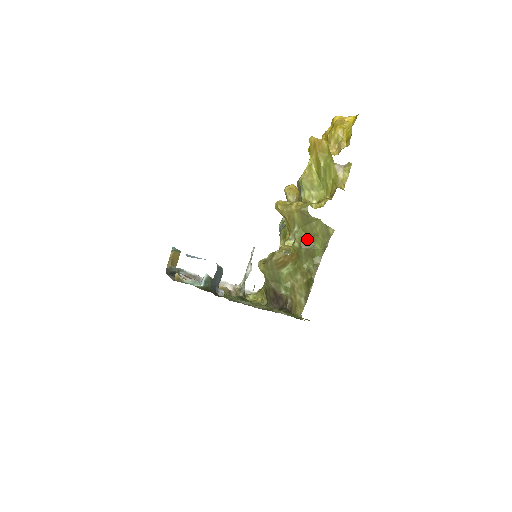
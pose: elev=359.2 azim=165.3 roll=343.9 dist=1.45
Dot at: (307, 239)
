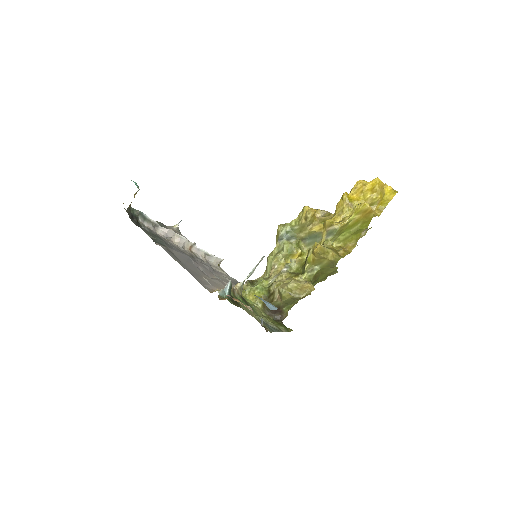
Dot at: (318, 274)
